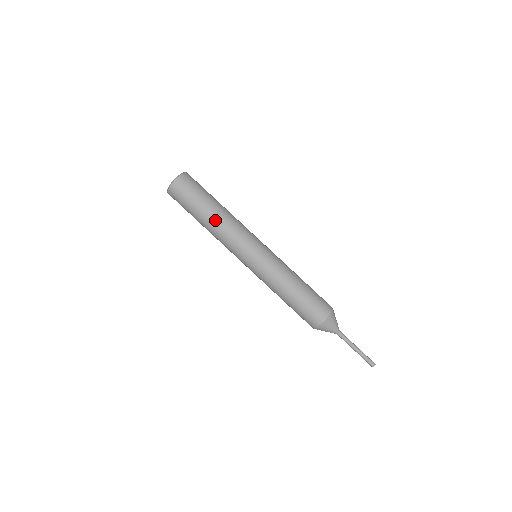
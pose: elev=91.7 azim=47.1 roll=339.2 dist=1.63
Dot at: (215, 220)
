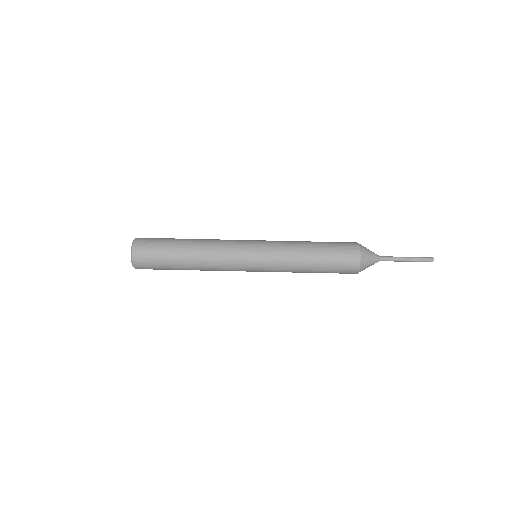
Dot at: (196, 264)
